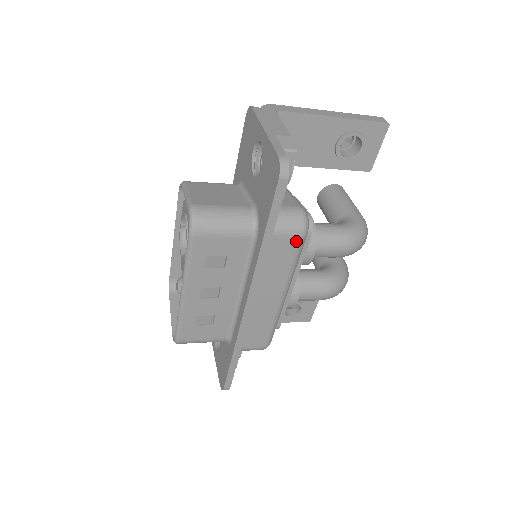
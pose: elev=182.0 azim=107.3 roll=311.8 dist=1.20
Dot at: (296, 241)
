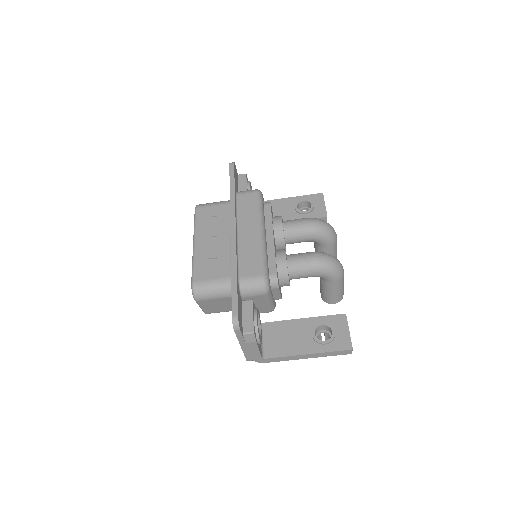
Dot at: (254, 195)
